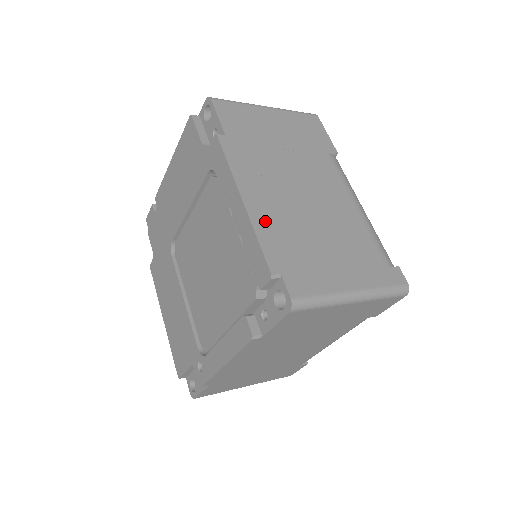
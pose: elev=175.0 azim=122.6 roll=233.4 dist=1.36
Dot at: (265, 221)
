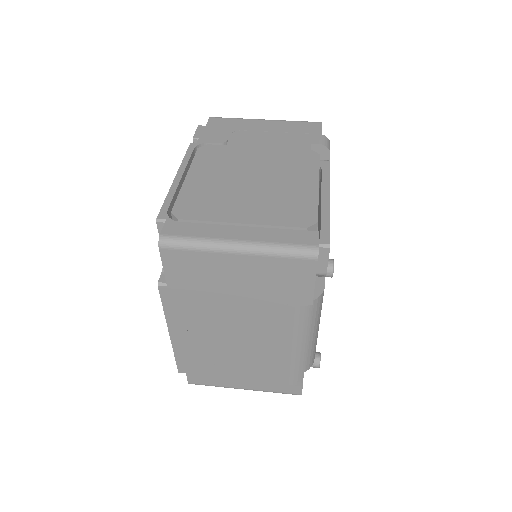
Dot at: (185, 348)
